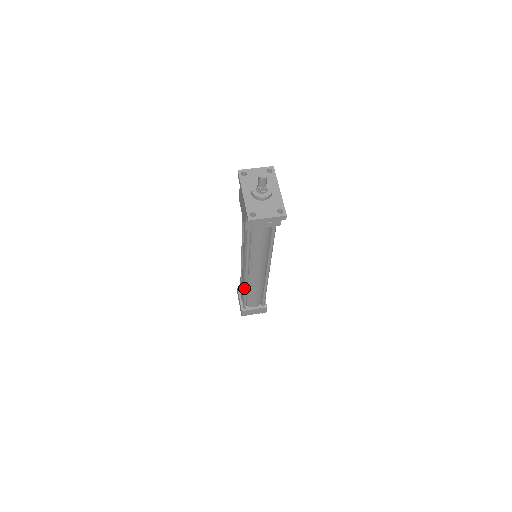
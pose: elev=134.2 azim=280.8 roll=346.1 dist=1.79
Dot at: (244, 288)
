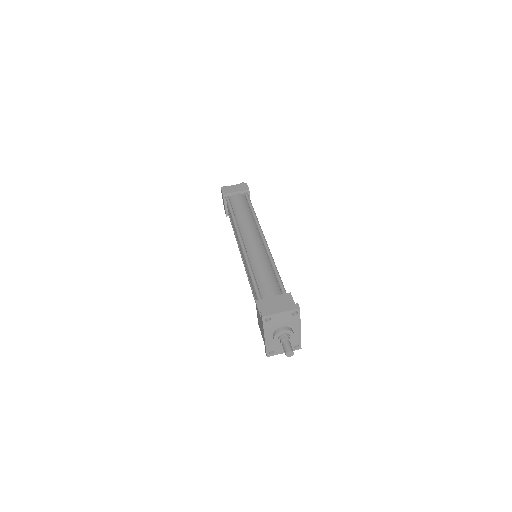
Dot at: (236, 240)
